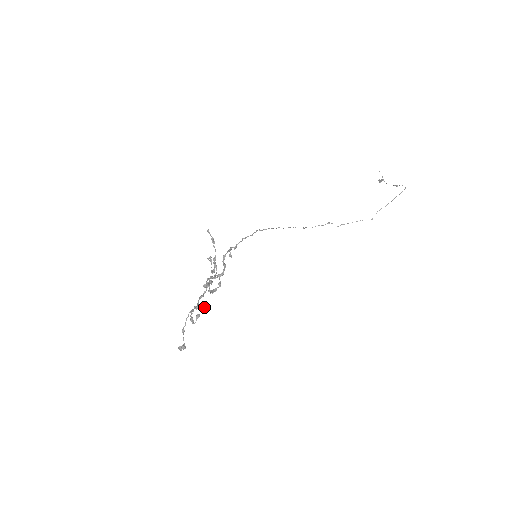
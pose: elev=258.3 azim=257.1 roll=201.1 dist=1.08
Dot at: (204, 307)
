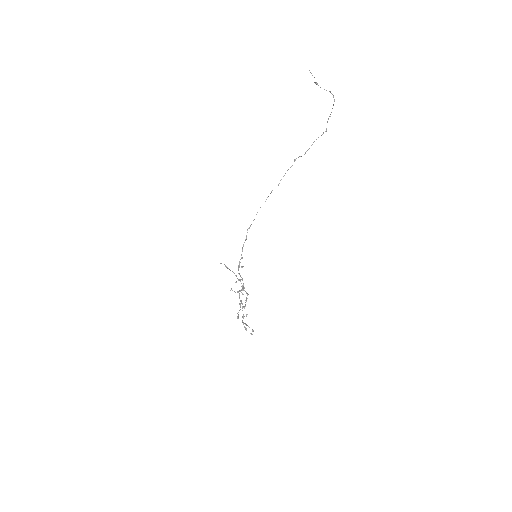
Dot at: (247, 314)
